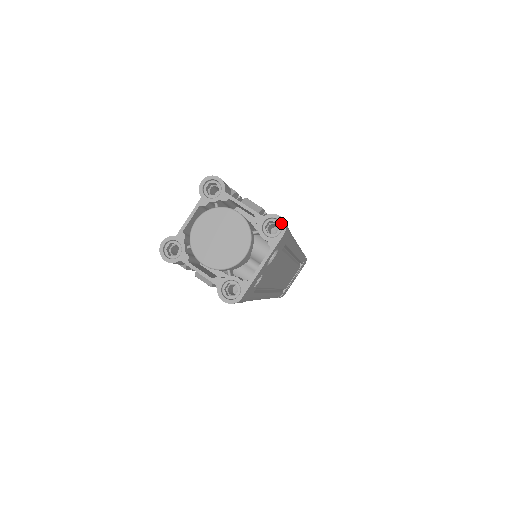
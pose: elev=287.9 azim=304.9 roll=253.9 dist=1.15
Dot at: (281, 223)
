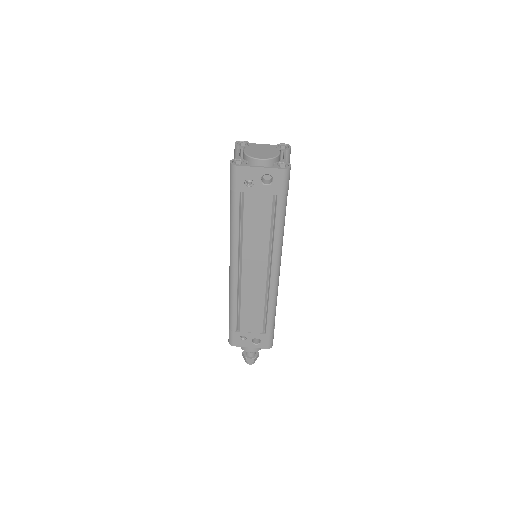
Dot at: (288, 167)
